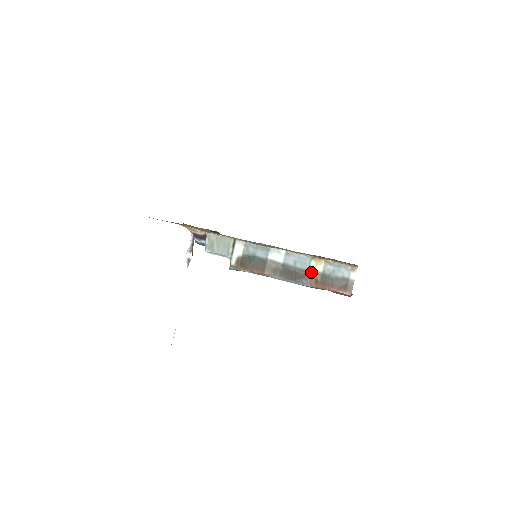
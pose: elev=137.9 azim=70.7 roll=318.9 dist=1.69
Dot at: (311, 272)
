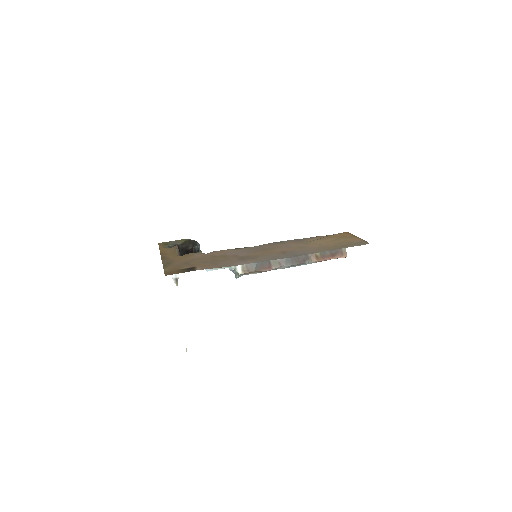
Dot at: occluded
